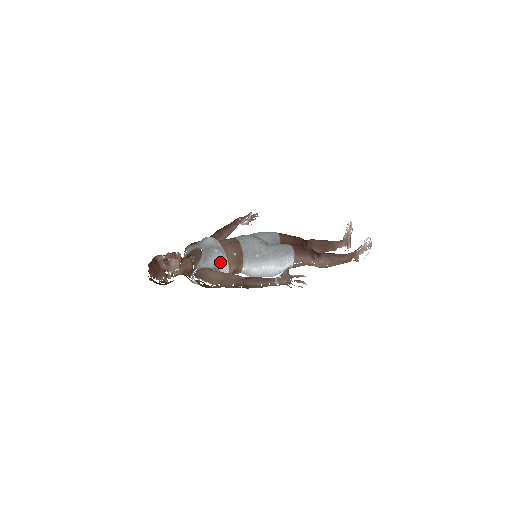
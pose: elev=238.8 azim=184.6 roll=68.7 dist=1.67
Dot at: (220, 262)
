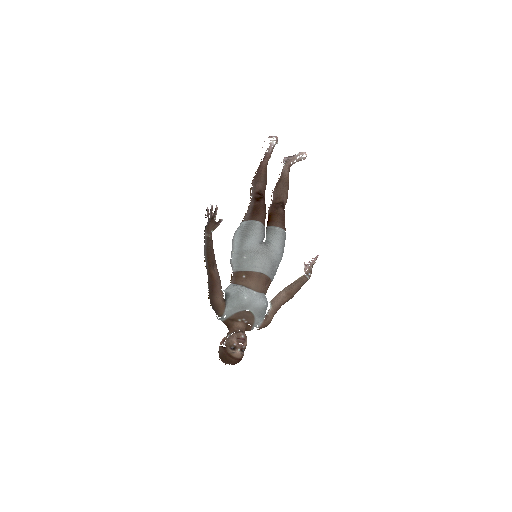
Dot at: occluded
